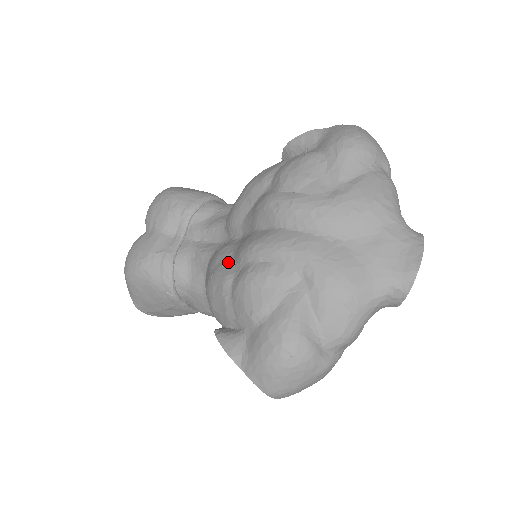
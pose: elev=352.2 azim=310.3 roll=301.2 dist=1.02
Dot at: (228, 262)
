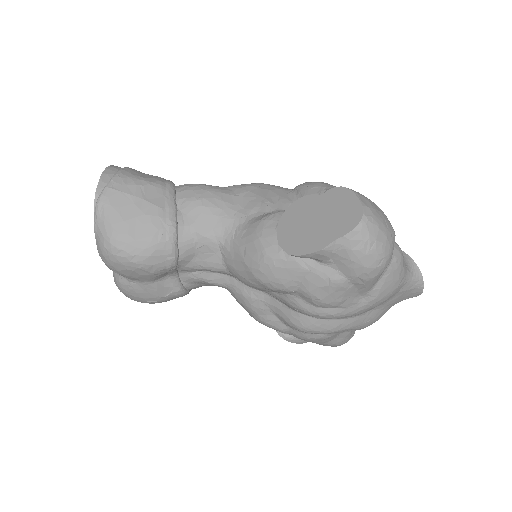
Dot at: (273, 319)
